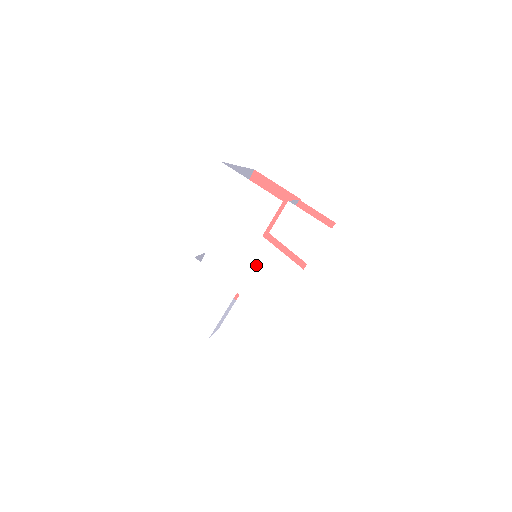
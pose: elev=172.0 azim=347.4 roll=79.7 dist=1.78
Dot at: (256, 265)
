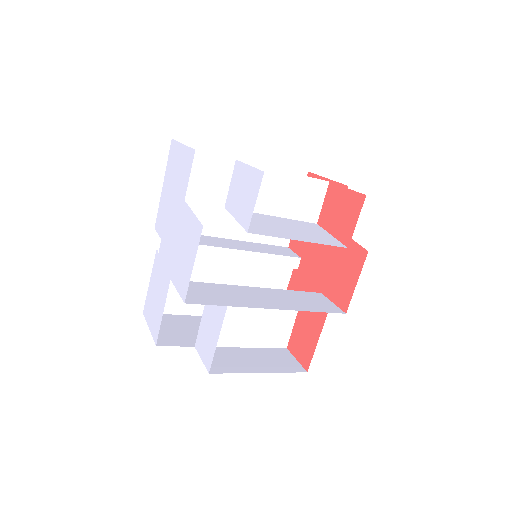
Dot at: (180, 238)
